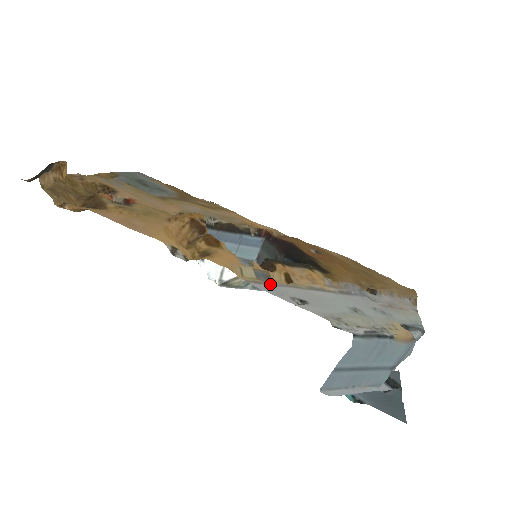
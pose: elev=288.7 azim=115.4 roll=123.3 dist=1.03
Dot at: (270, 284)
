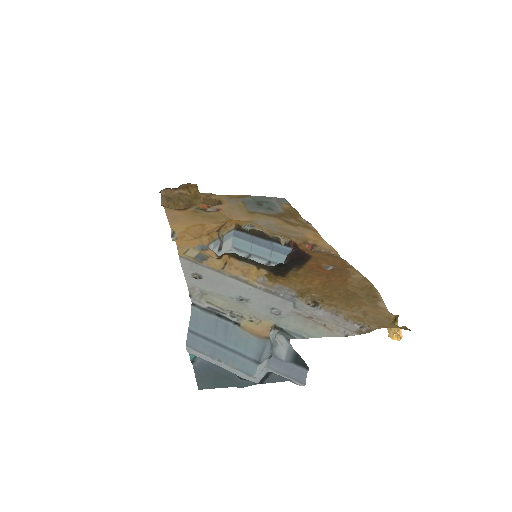
Dot at: (197, 263)
